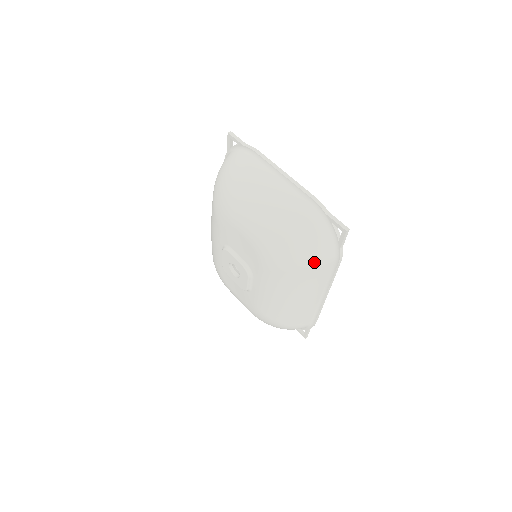
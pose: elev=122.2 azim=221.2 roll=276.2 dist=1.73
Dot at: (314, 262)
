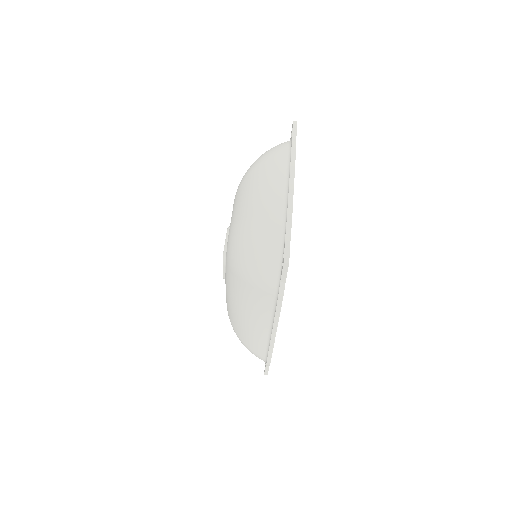
Dot at: (254, 279)
